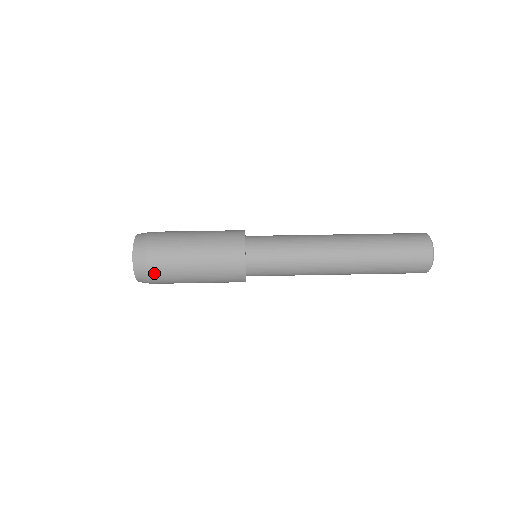
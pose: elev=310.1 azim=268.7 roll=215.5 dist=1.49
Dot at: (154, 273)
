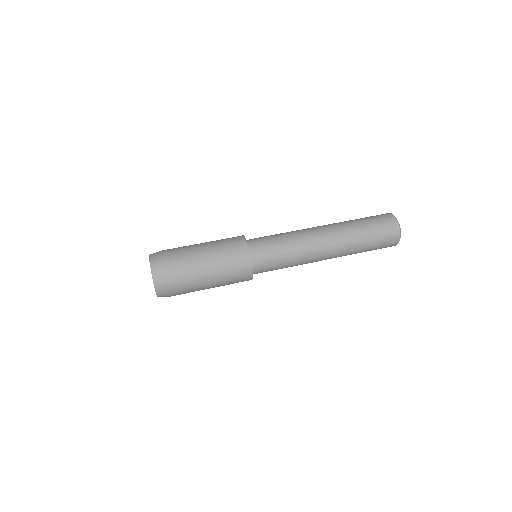
Dot at: (173, 287)
